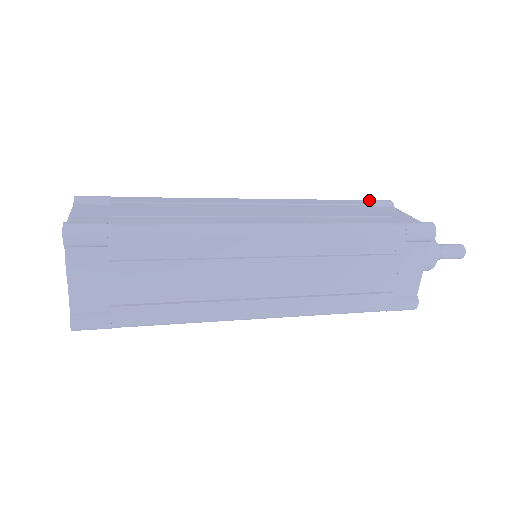
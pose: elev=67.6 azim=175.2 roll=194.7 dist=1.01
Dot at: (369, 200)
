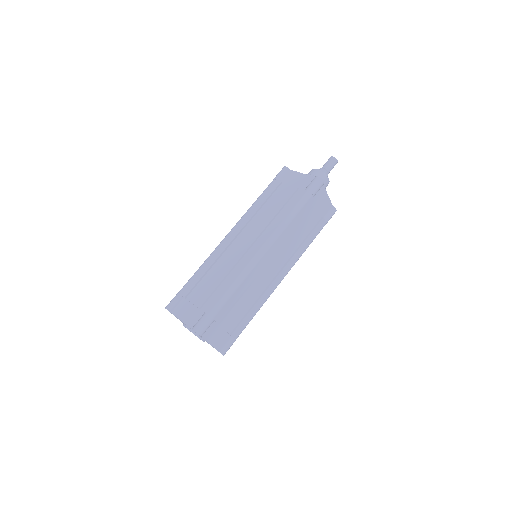
Dot at: (277, 178)
